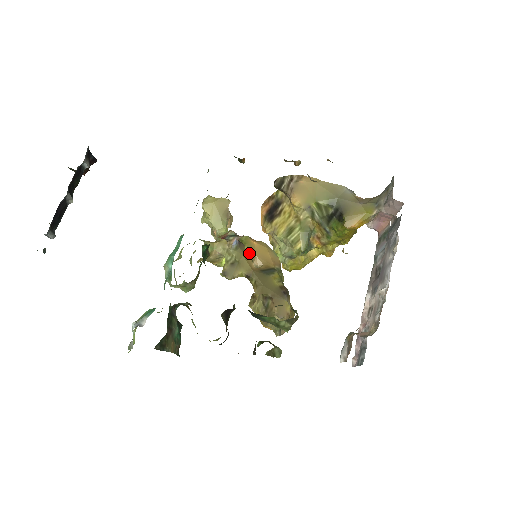
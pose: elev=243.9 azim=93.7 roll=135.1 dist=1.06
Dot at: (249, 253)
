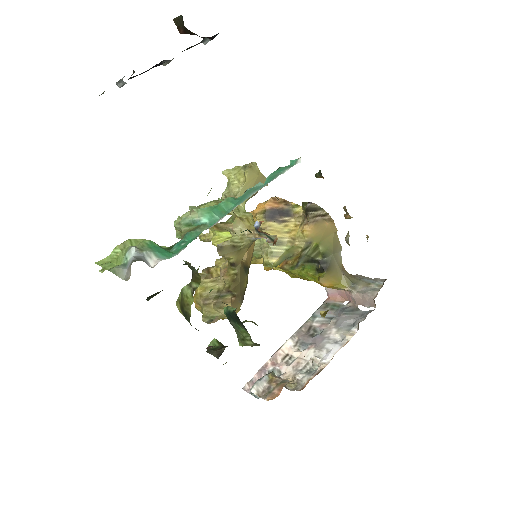
Dot at: occluded
